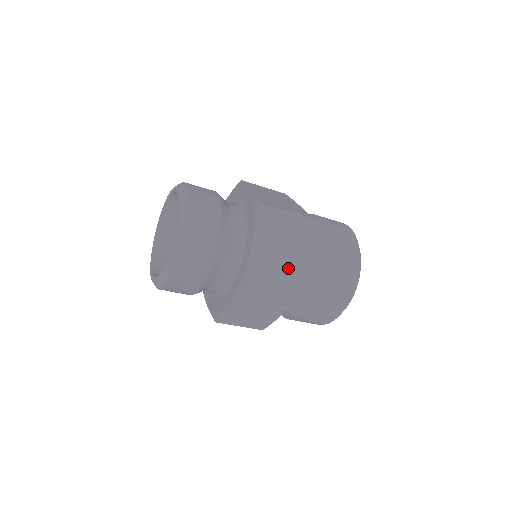
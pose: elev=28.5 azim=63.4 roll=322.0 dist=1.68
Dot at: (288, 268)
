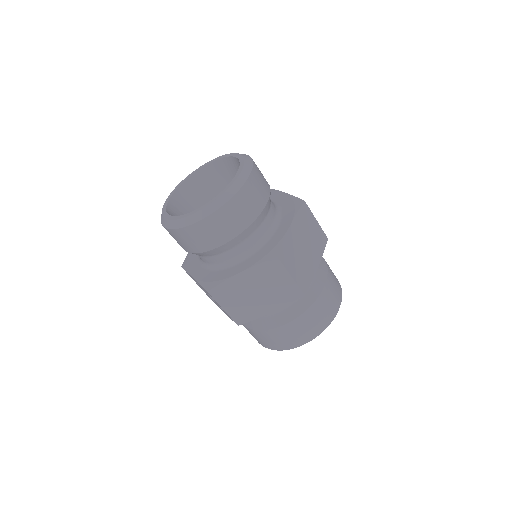
Dot at: (305, 265)
